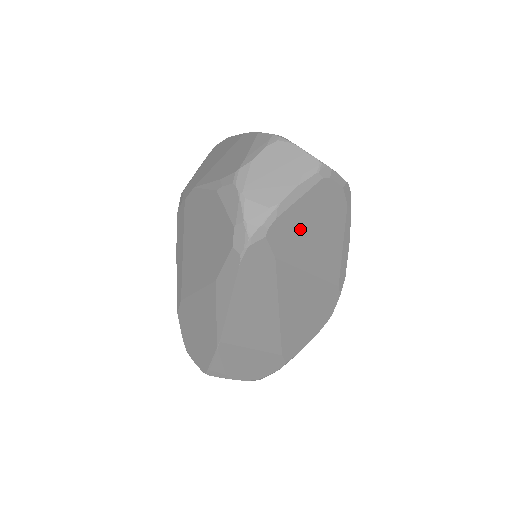
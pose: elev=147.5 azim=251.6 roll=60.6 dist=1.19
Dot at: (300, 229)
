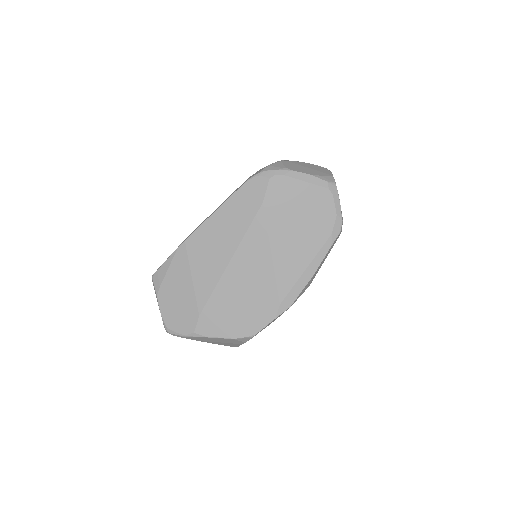
Dot at: (291, 205)
